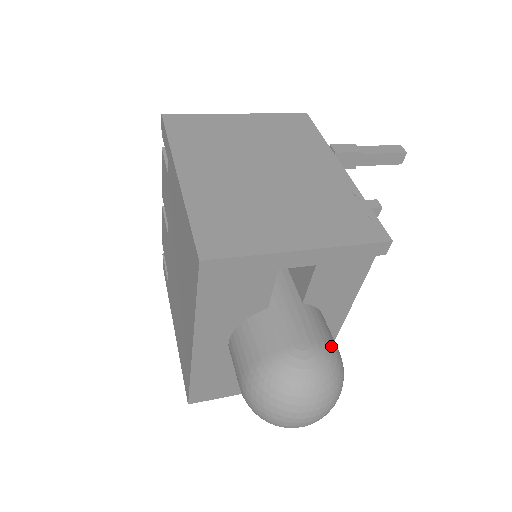
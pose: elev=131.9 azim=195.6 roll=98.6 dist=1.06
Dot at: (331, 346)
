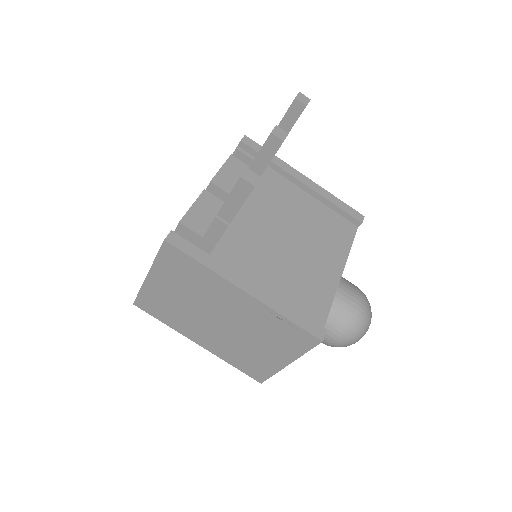
Dot at: (344, 327)
